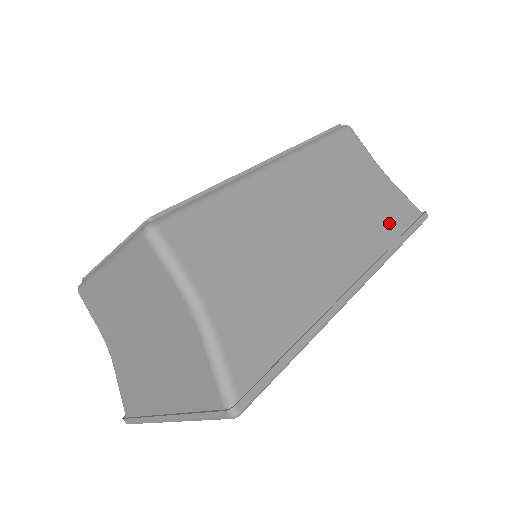
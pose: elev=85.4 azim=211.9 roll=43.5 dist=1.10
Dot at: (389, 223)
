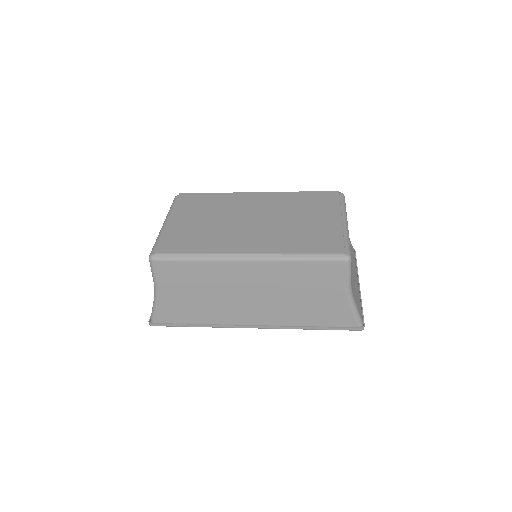
Dot at: (315, 317)
